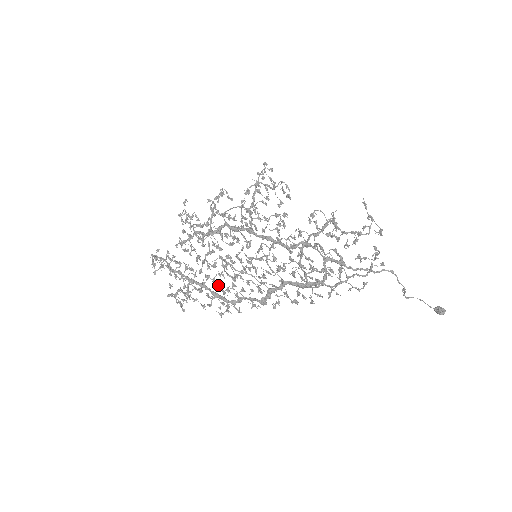
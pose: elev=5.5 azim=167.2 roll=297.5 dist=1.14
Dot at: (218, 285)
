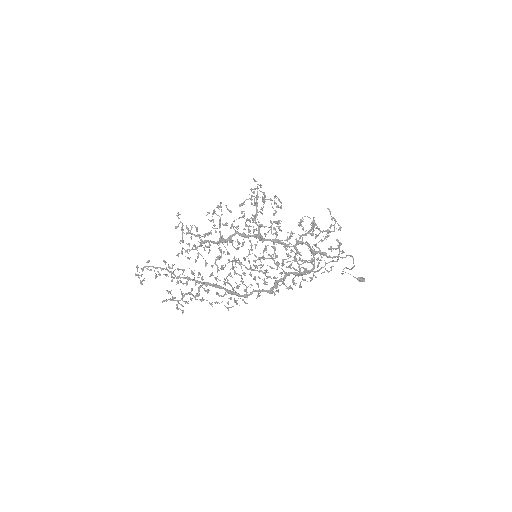
Dot at: (230, 284)
